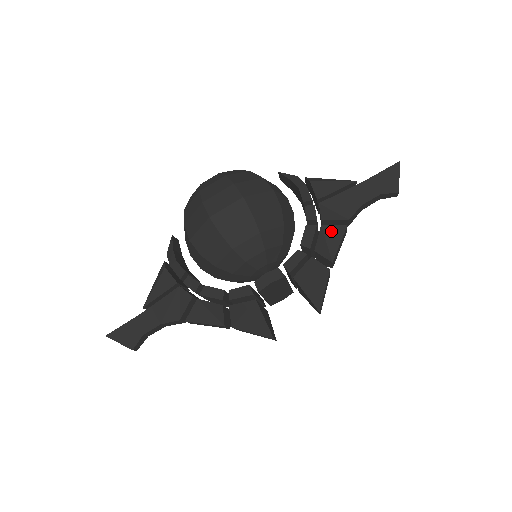
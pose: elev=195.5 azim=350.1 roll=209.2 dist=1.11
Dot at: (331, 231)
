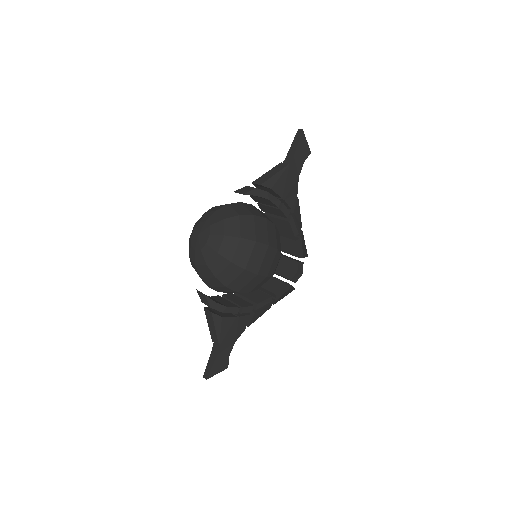
Dot at: (296, 210)
